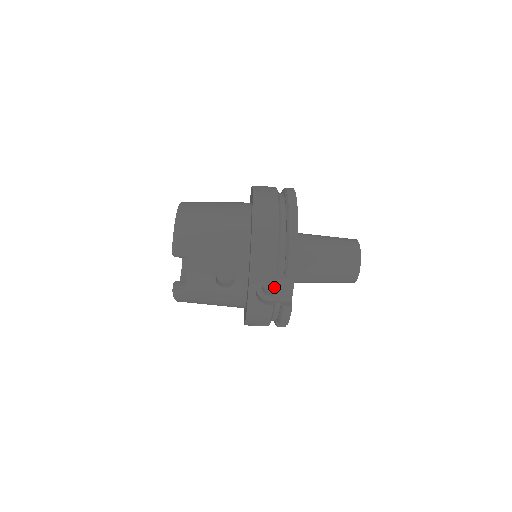
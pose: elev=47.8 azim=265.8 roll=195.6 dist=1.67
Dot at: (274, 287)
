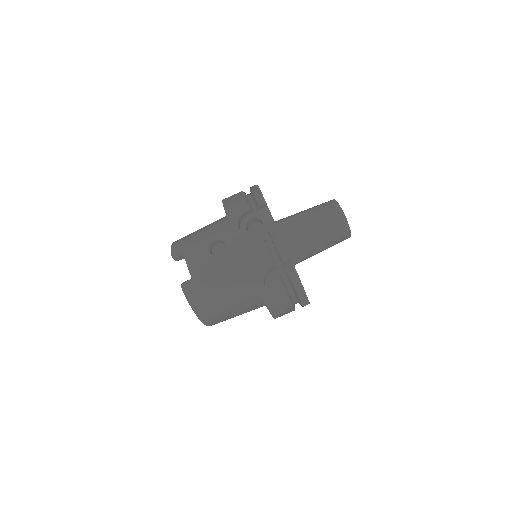
Dot at: occluded
